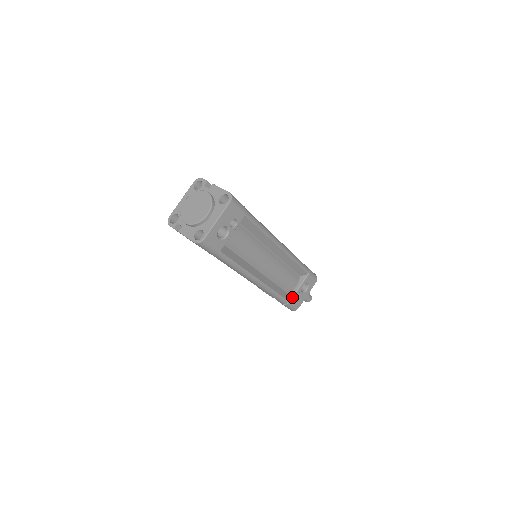
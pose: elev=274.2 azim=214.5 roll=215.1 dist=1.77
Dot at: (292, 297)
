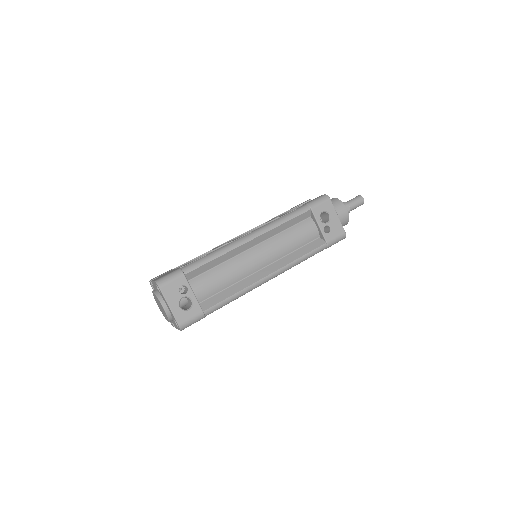
Dot at: (323, 238)
